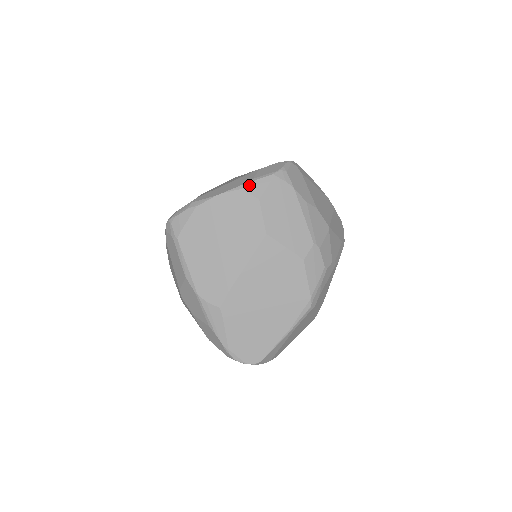
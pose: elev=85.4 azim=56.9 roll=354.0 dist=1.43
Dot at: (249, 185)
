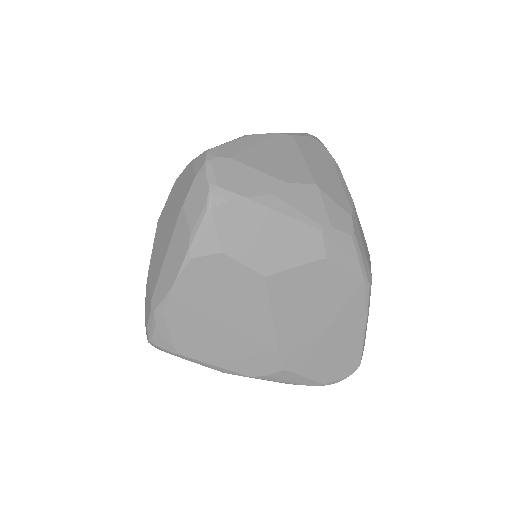
Dot at: (194, 247)
